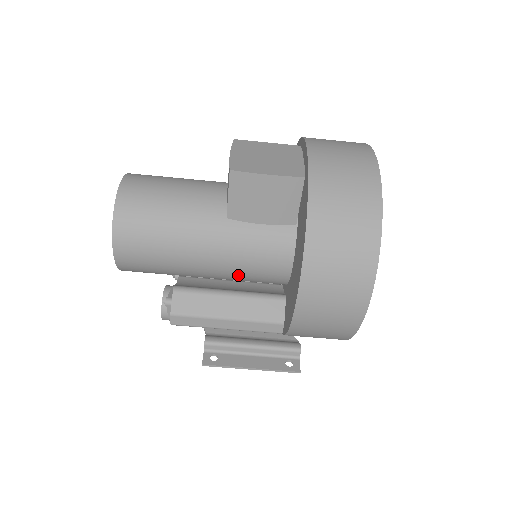
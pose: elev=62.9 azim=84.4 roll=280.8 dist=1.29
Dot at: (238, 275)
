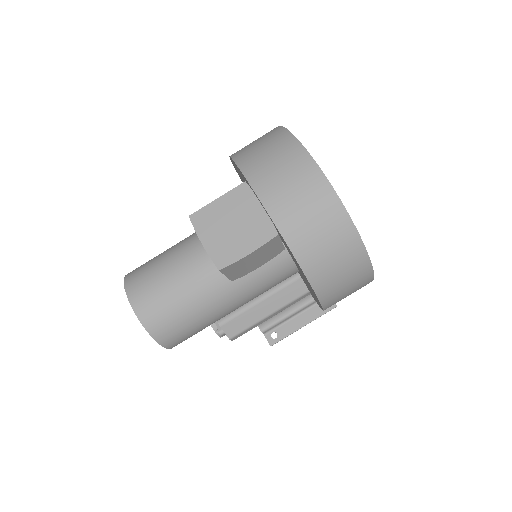
Dot at: occluded
